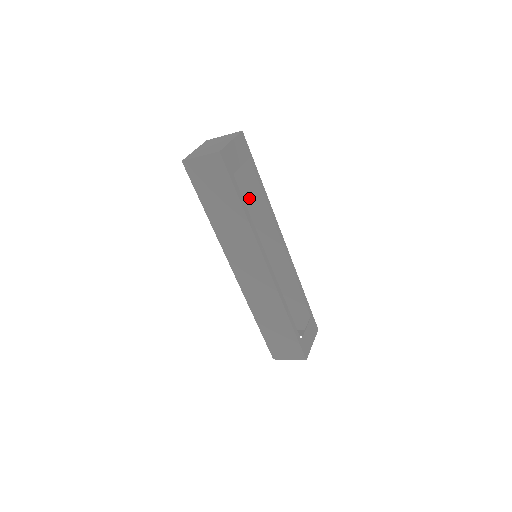
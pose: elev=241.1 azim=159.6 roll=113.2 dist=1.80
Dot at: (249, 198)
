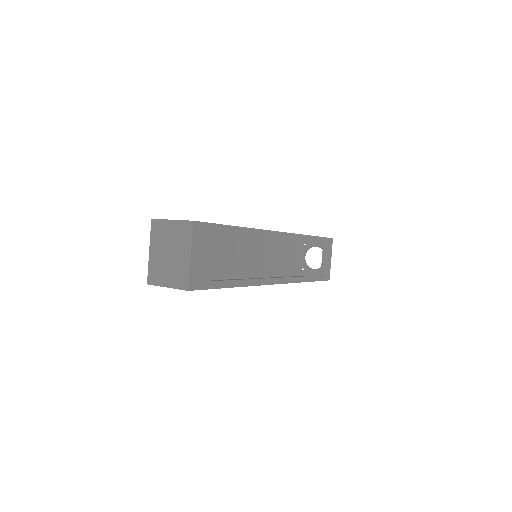
Dot at: occluded
